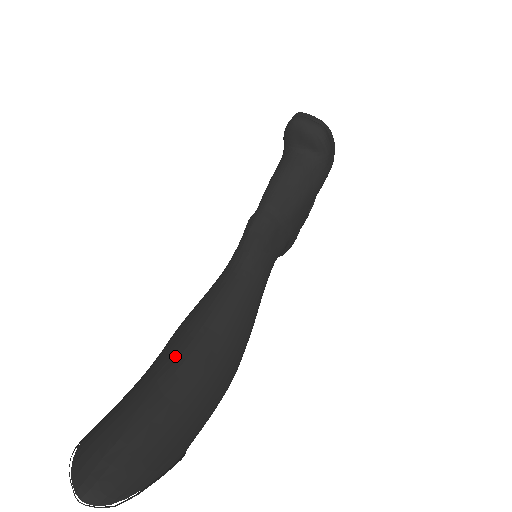
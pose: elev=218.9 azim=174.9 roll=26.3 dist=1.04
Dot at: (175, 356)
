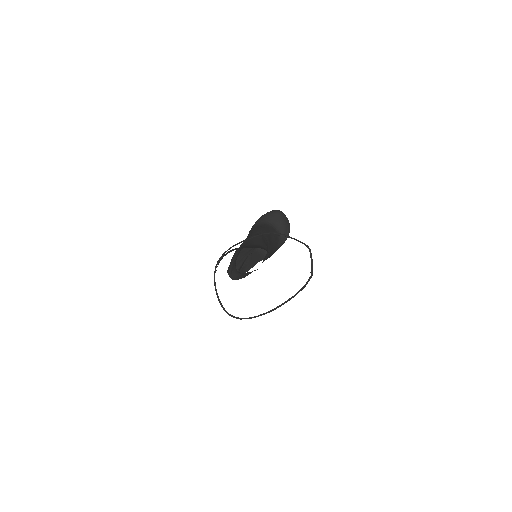
Dot at: occluded
